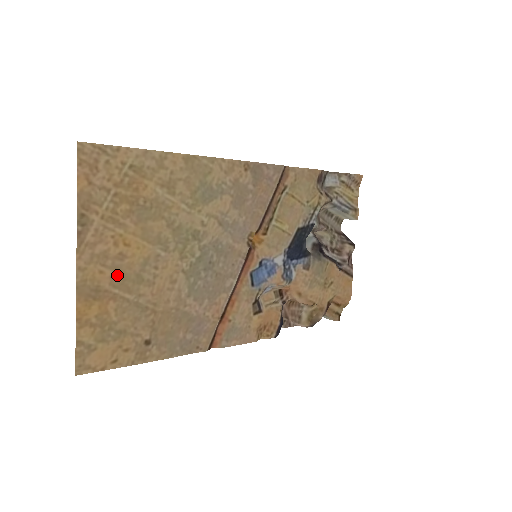
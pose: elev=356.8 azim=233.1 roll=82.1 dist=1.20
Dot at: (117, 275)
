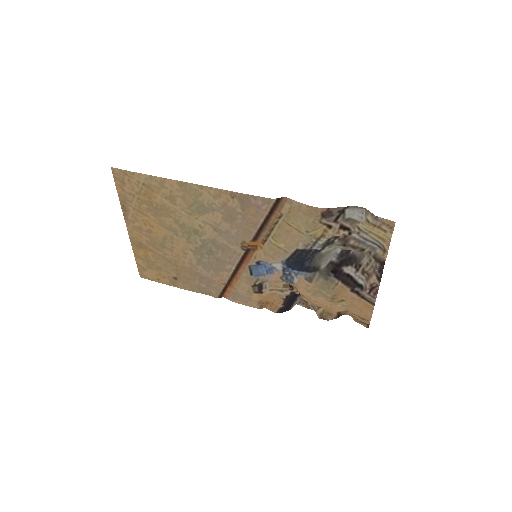
Dot at: (150, 240)
